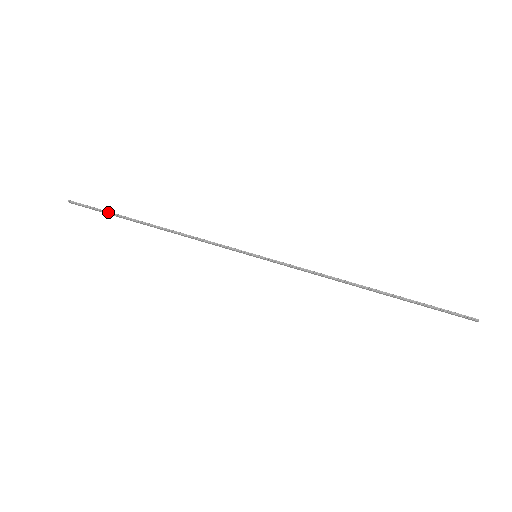
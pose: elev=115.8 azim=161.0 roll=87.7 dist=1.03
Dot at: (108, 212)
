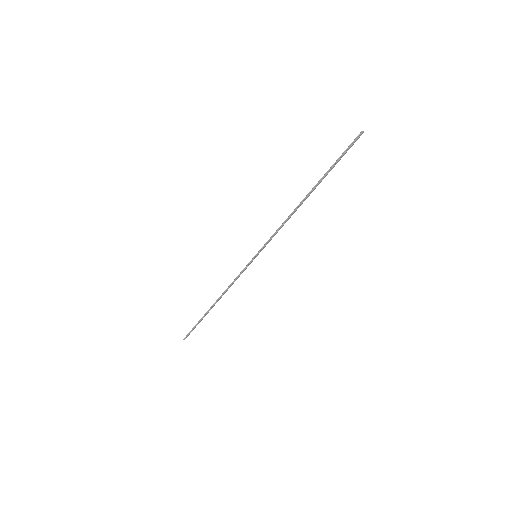
Dot at: (197, 323)
